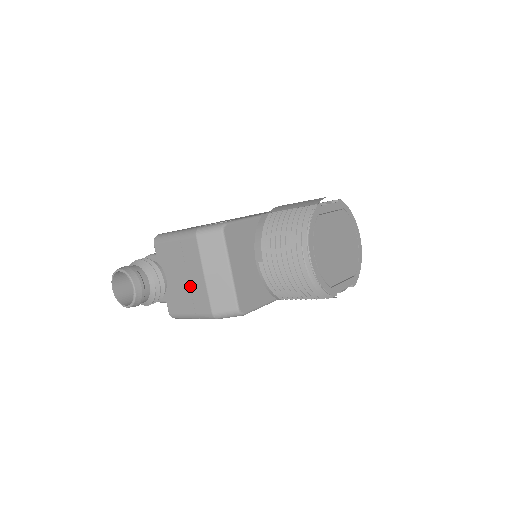
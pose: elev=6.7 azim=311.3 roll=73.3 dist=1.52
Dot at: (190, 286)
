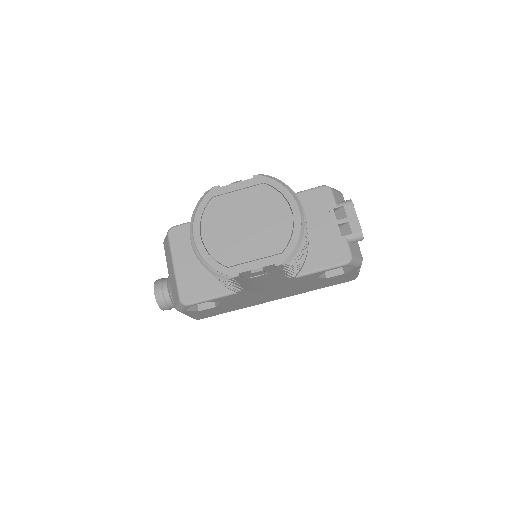
Dot at: occluded
